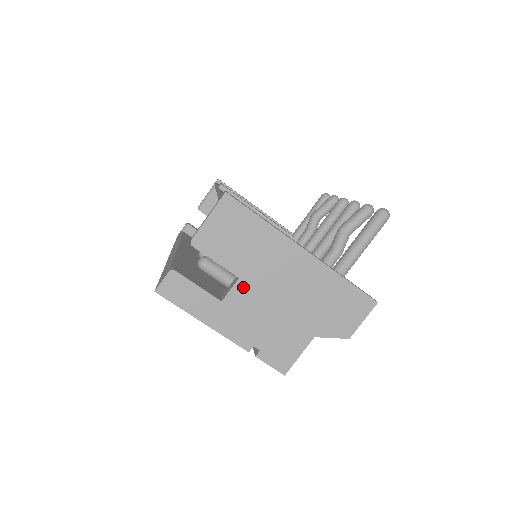
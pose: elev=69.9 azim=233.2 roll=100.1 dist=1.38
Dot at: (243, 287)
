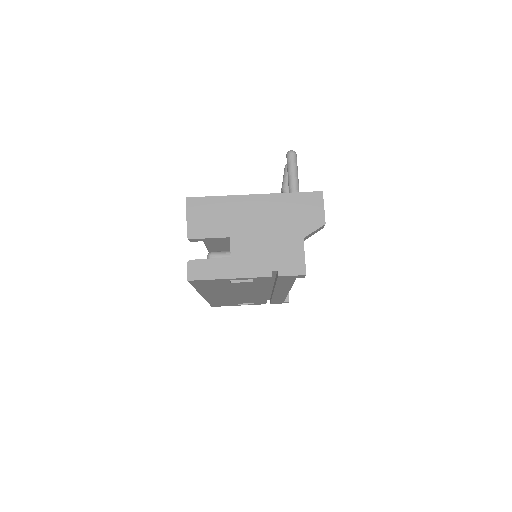
Dot at: (236, 241)
